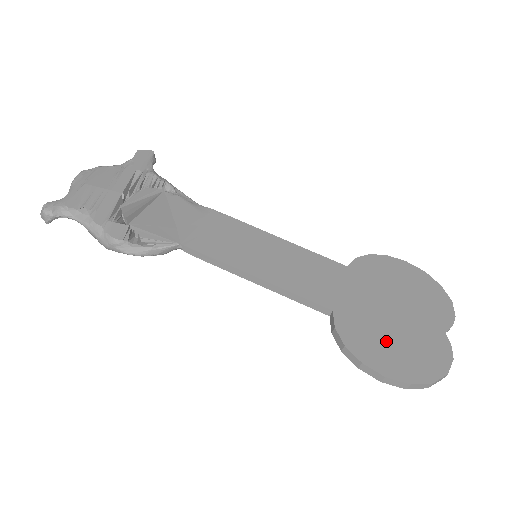
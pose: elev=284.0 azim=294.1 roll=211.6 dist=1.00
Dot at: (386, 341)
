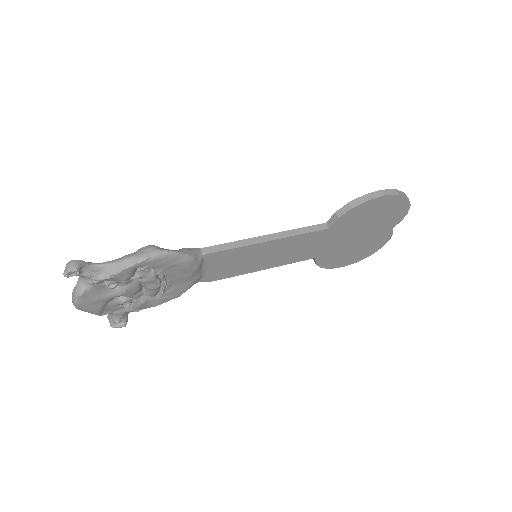
Dot at: occluded
